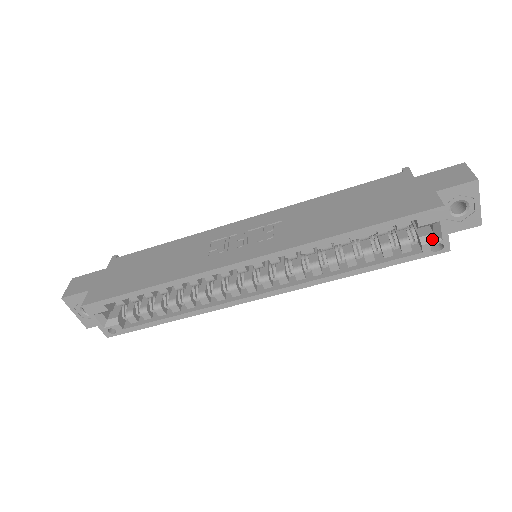
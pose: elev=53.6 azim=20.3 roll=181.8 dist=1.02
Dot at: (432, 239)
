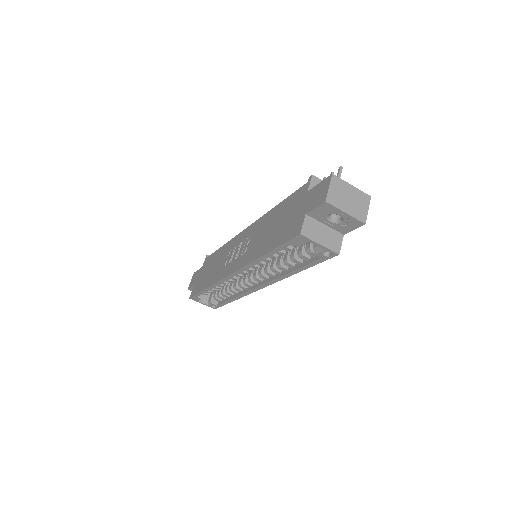
Dot at: (319, 250)
